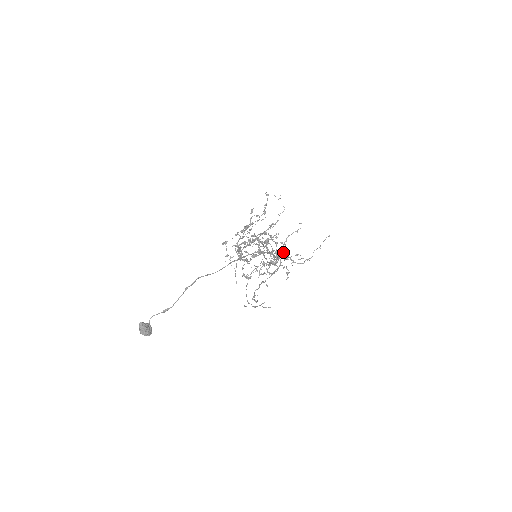
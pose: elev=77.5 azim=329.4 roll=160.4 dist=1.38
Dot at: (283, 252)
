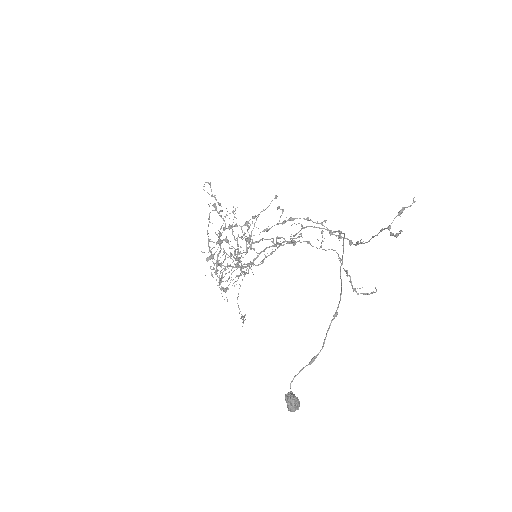
Dot at: (322, 232)
